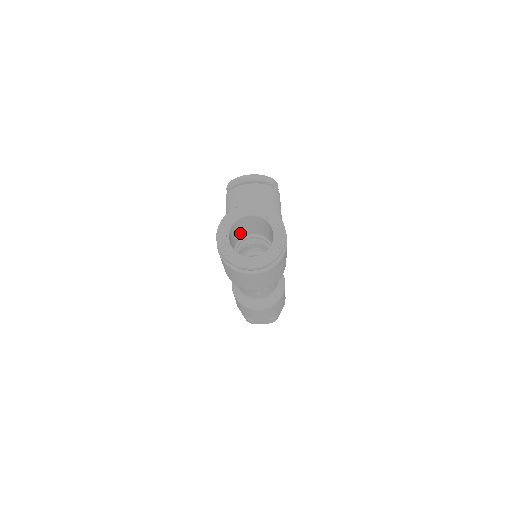
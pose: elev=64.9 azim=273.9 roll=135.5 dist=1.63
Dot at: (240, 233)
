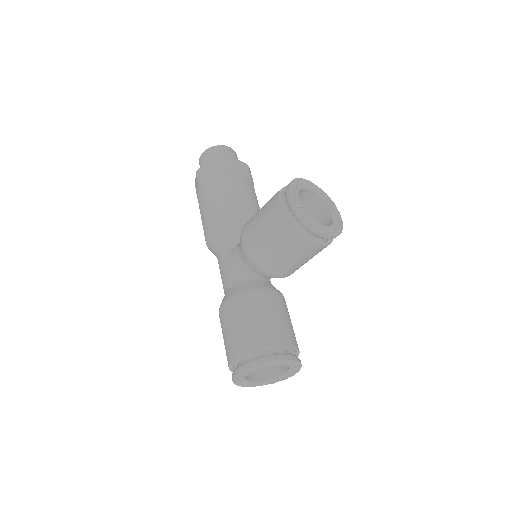
Dot at: occluded
